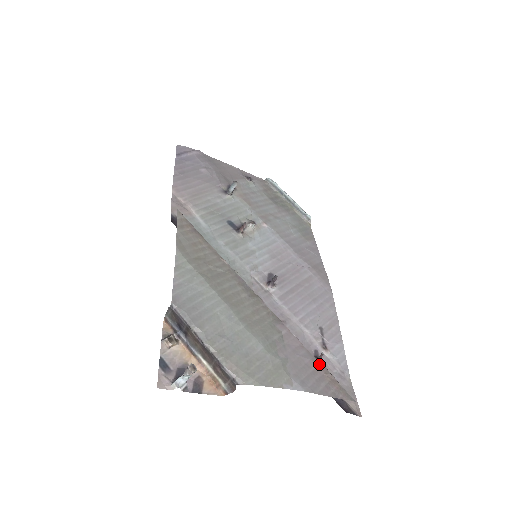
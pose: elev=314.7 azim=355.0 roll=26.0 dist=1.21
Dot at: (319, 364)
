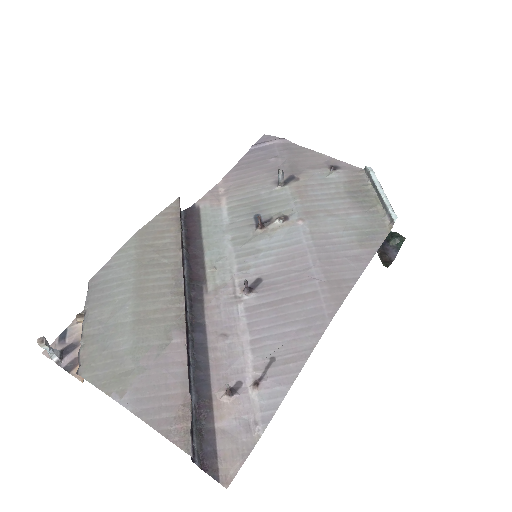
Dot at: (186, 391)
